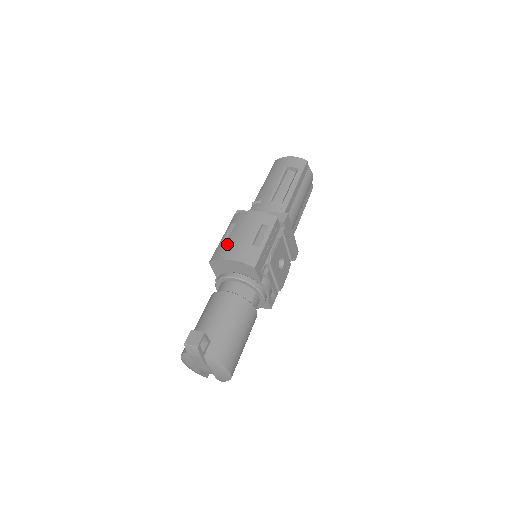
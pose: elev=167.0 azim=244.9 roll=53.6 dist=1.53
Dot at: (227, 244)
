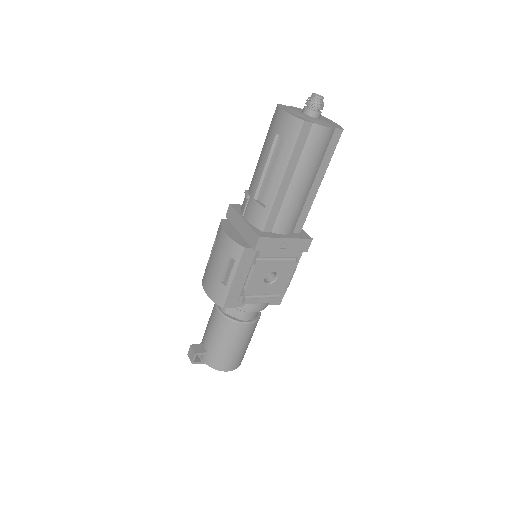
Dot at: (207, 269)
